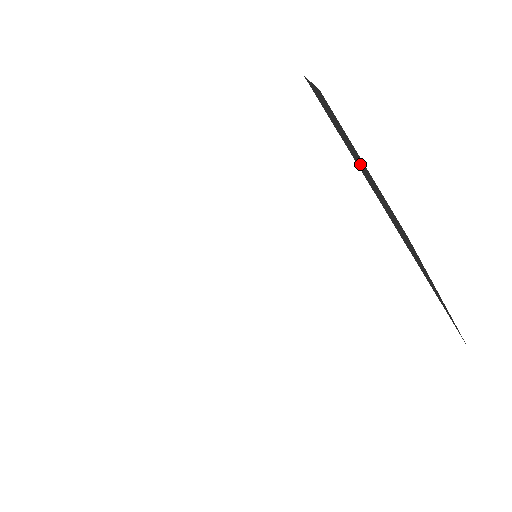
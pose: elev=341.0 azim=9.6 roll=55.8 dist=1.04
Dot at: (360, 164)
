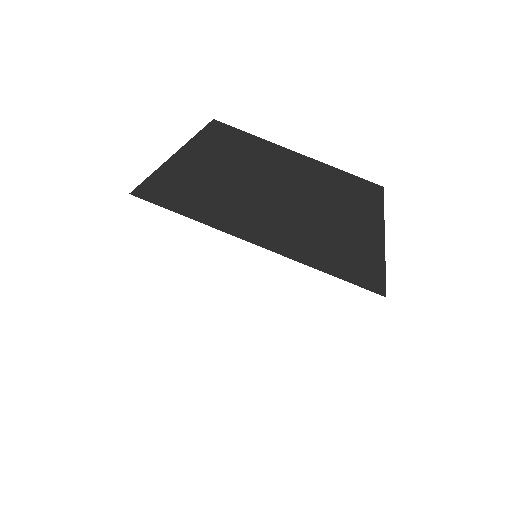
Dot at: occluded
